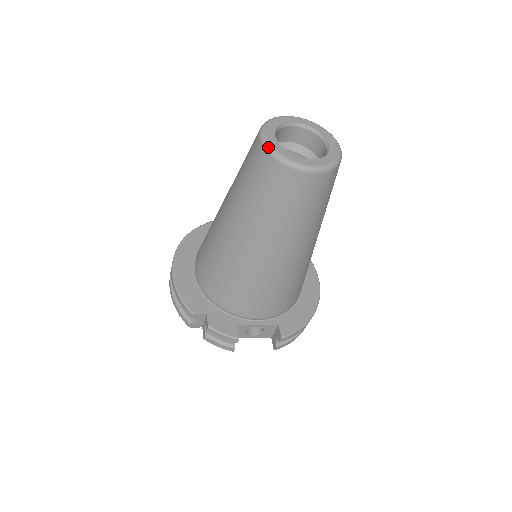
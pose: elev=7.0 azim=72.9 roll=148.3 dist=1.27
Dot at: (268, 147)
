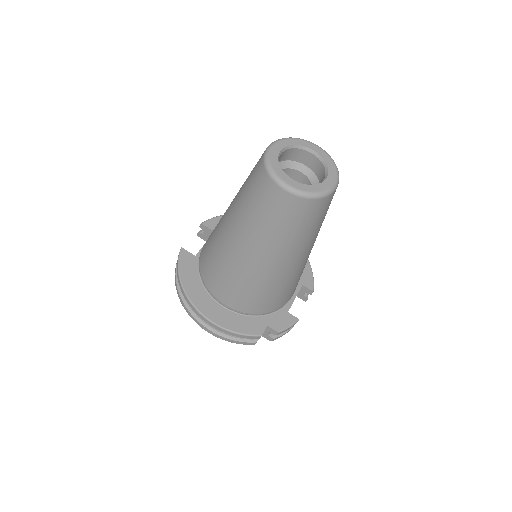
Dot at: (302, 194)
